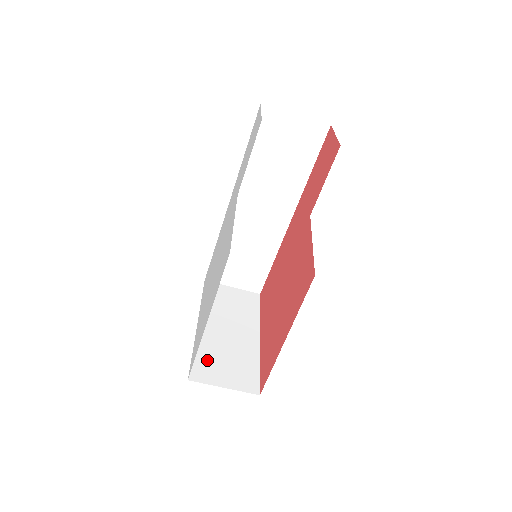
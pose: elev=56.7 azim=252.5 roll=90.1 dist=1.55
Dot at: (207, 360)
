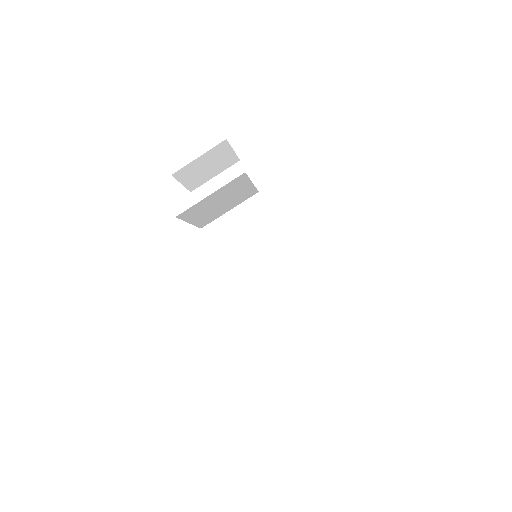
Dot at: occluded
